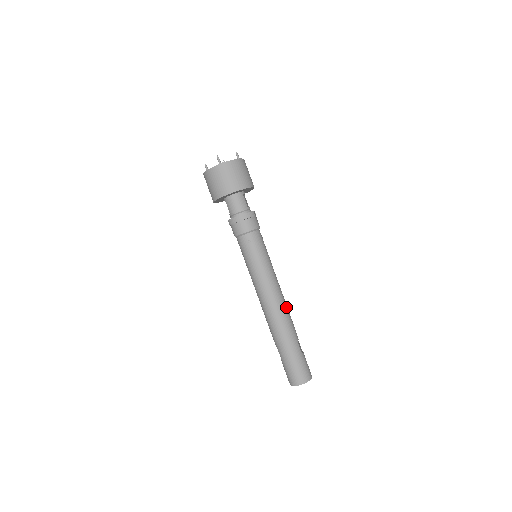
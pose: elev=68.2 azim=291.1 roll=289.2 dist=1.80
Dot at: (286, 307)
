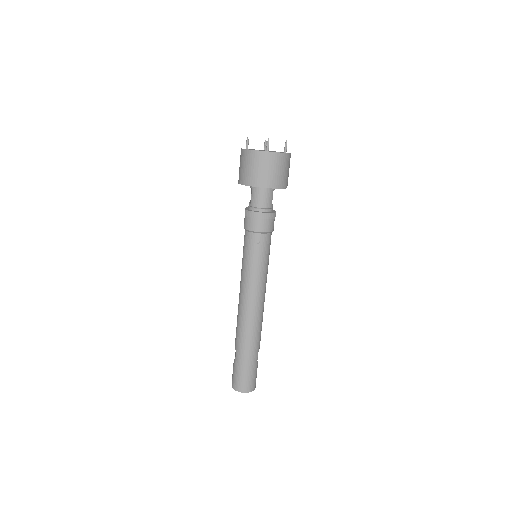
Dot at: (262, 317)
